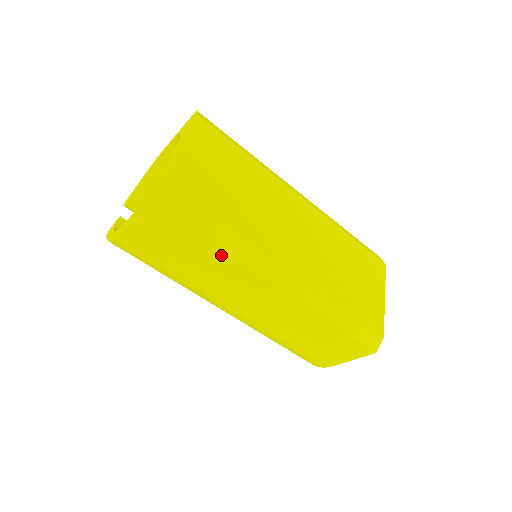
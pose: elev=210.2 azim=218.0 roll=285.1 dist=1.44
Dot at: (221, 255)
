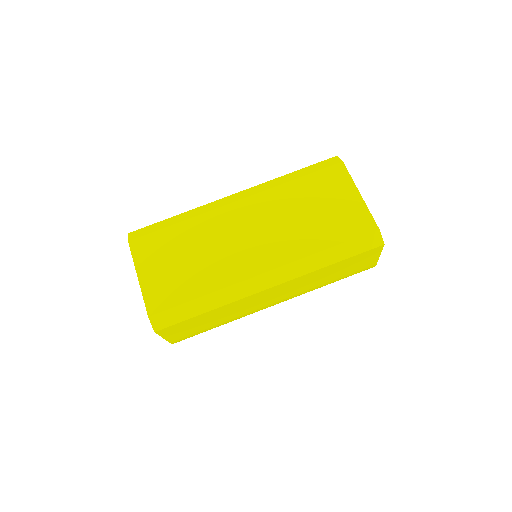
Dot at: (221, 309)
